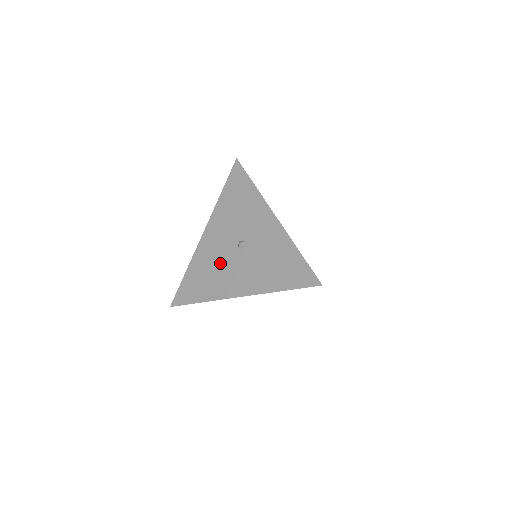
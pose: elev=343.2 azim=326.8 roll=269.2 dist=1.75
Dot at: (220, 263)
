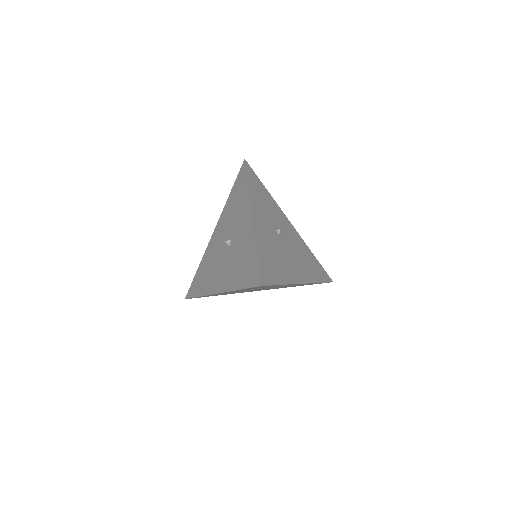
Dot at: (215, 260)
